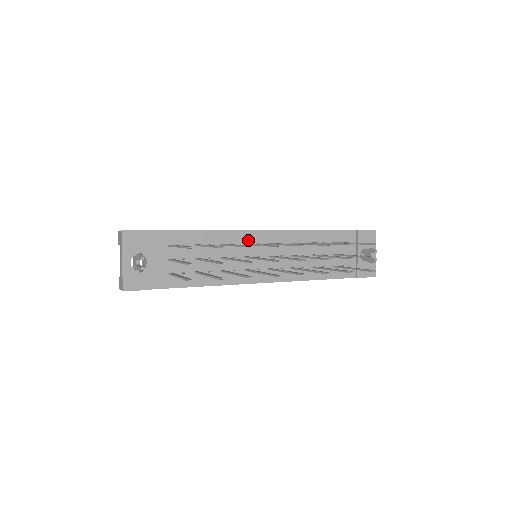
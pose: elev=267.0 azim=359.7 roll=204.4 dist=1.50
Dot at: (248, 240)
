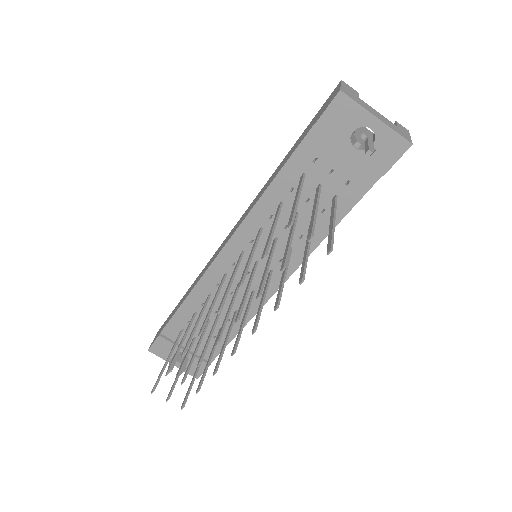
Dot at: (222, 270)
